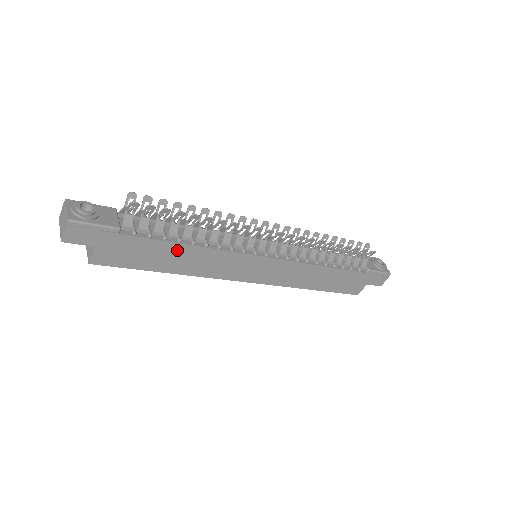
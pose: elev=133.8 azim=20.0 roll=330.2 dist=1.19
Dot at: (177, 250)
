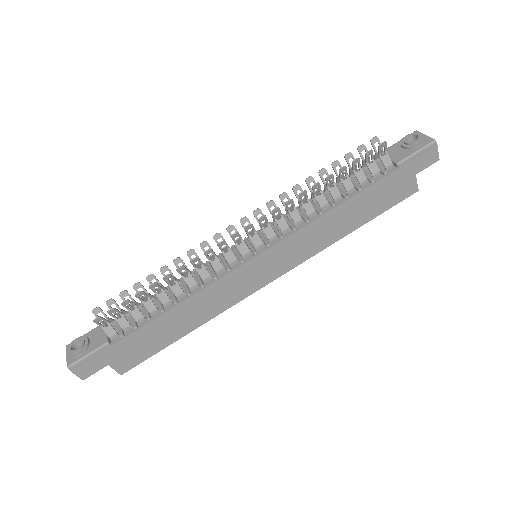
Dot at: (169, 318)
